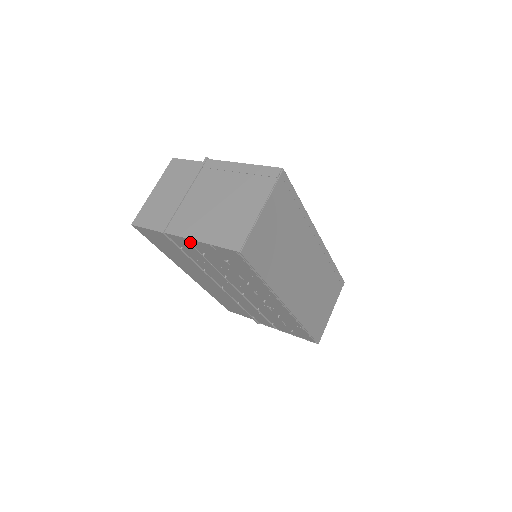
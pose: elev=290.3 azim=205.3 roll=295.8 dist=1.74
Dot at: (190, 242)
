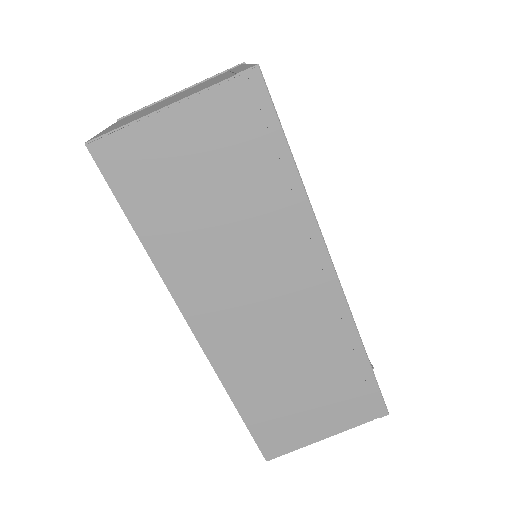
Dot at: occluded
